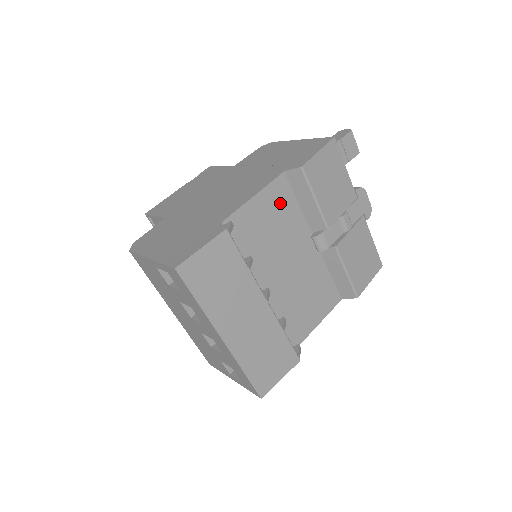
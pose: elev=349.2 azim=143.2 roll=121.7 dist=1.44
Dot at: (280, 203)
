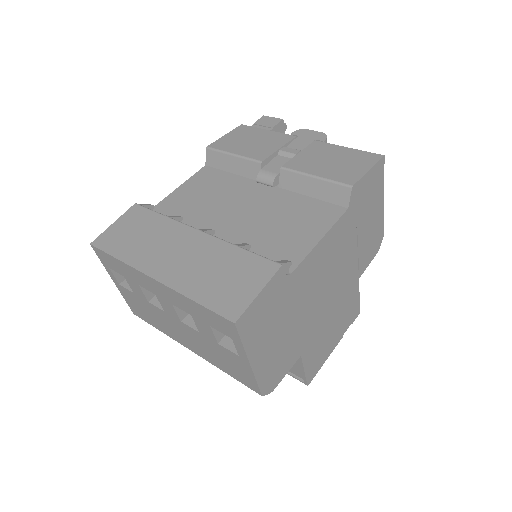
Dot at: (209, 181)
